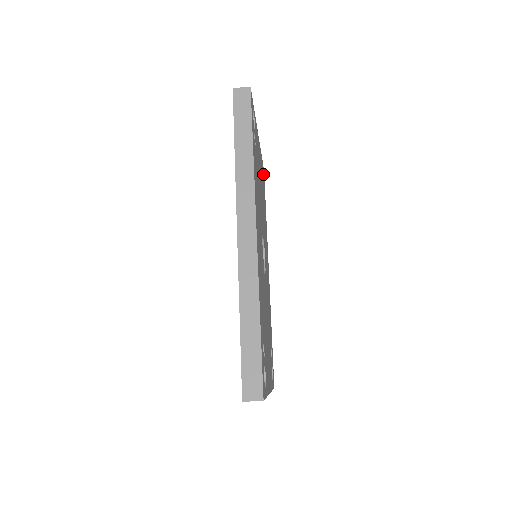
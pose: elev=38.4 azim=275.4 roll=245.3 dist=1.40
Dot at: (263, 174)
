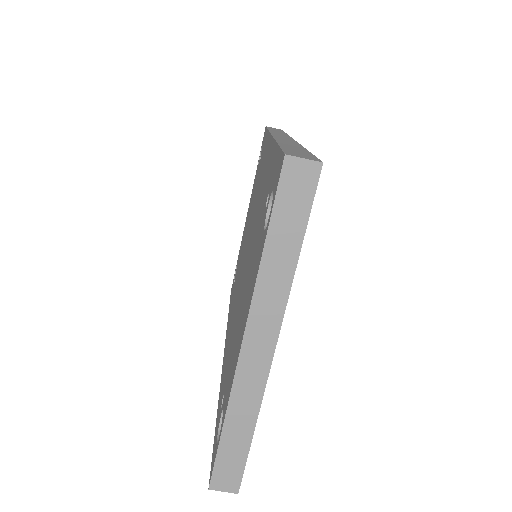
Dot at: occluded
